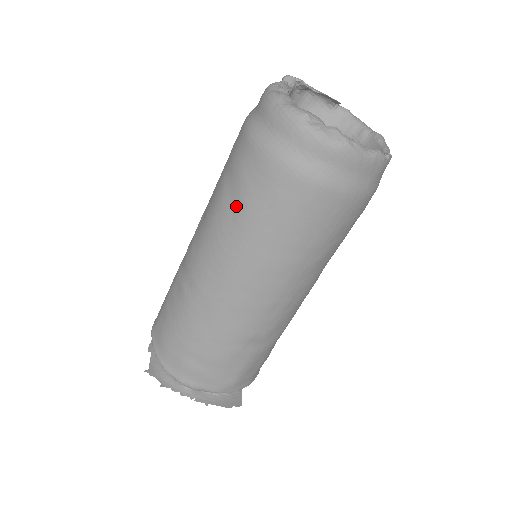
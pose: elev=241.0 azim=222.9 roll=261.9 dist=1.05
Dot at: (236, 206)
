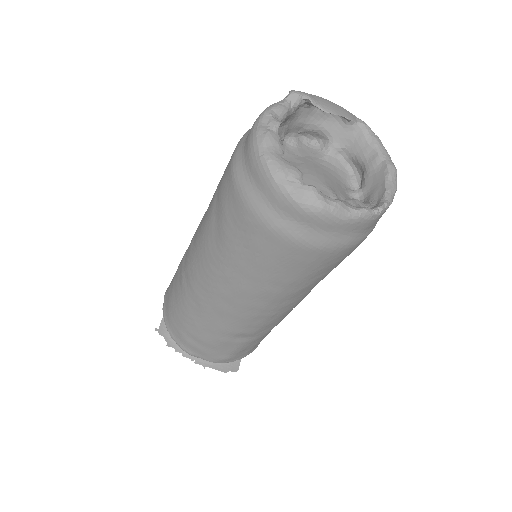
Dot at: (219, 233)
